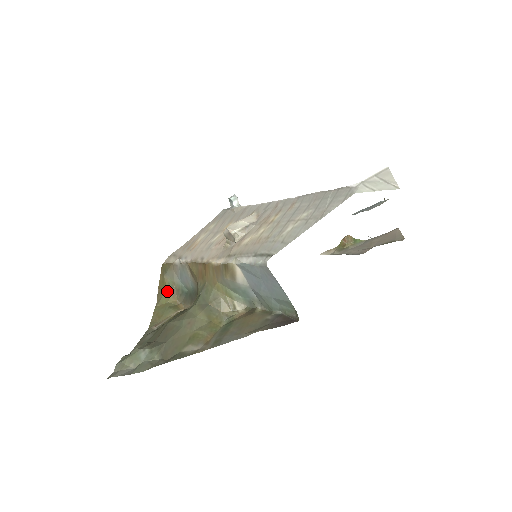
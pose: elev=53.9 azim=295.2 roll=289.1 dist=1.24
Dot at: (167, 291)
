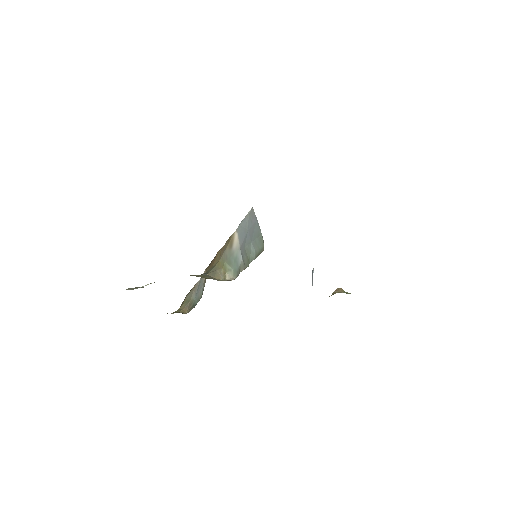
Dot at: (182, 306)
